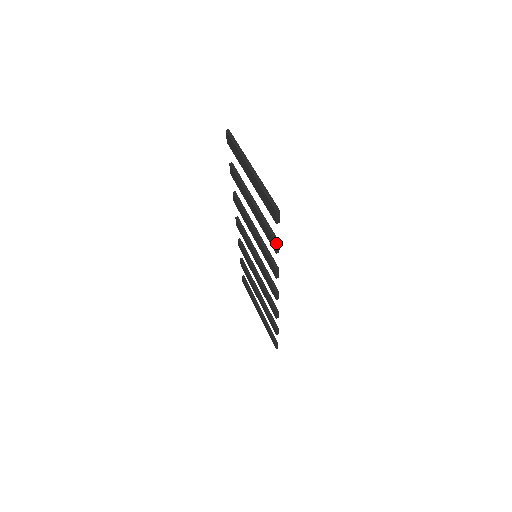
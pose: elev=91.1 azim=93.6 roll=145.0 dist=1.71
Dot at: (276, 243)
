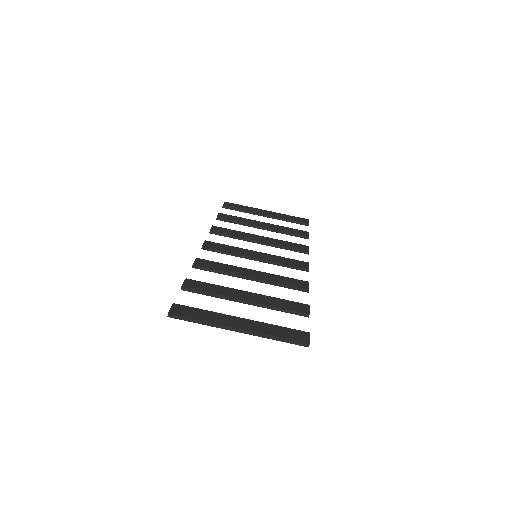
Dot at: (308, 317)
